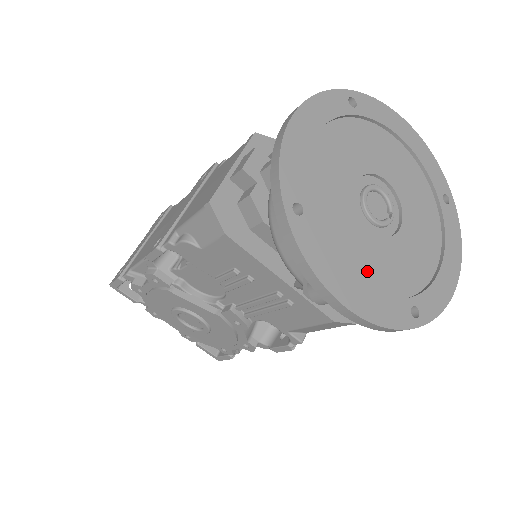
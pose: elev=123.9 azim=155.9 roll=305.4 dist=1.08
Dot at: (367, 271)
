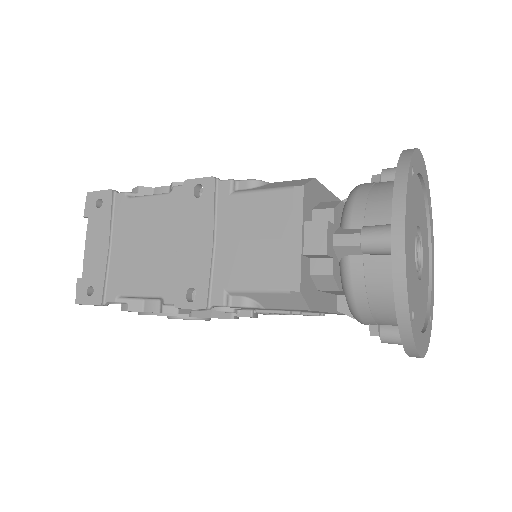
Dot at: (421, 316)
